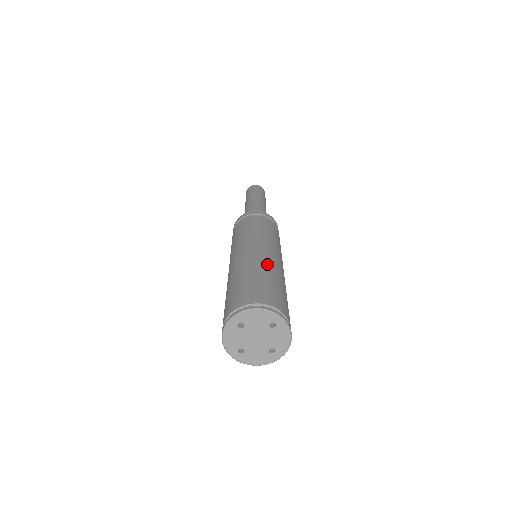
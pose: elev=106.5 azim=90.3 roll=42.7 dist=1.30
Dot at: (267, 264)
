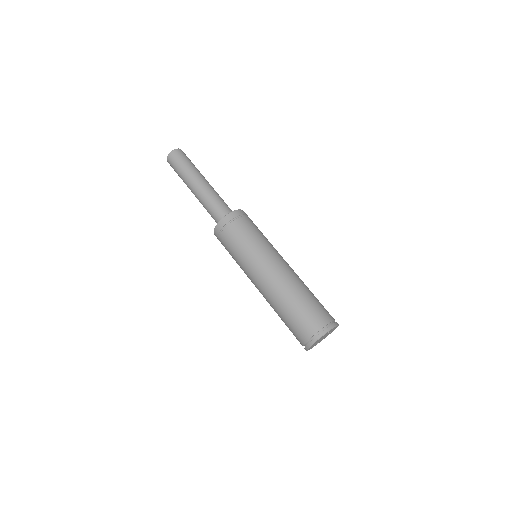
Dot at: (286, 288)
